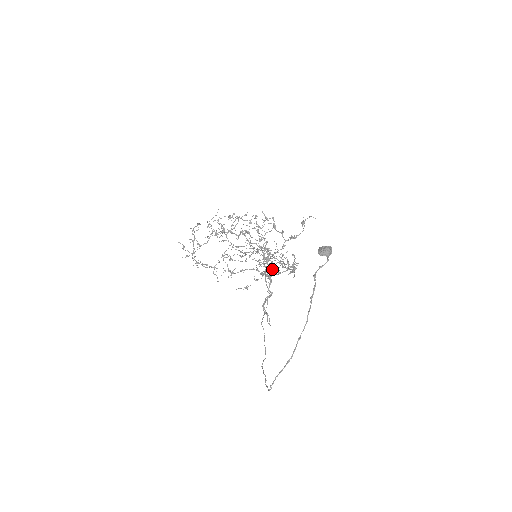
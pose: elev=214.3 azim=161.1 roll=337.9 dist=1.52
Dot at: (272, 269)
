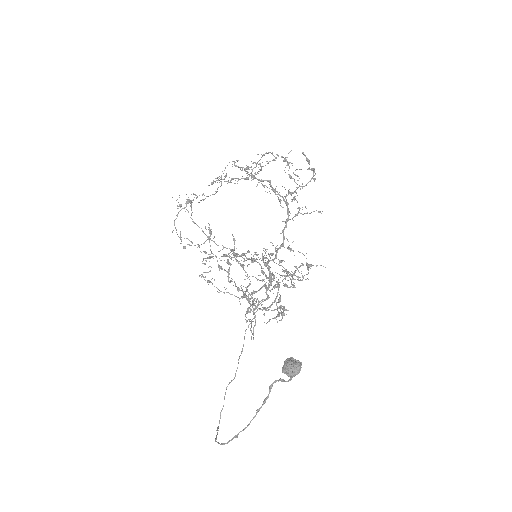
Dot at: (288, 248)
